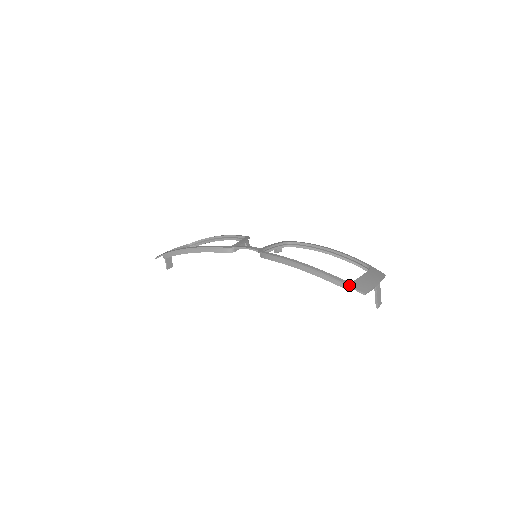
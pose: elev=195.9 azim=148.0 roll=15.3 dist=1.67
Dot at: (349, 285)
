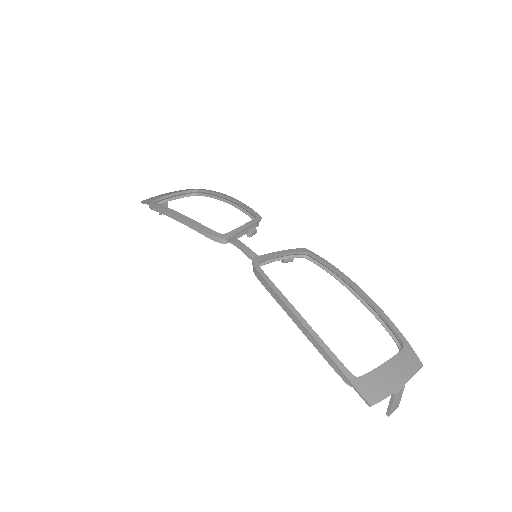
Dot at: (352, 383)
